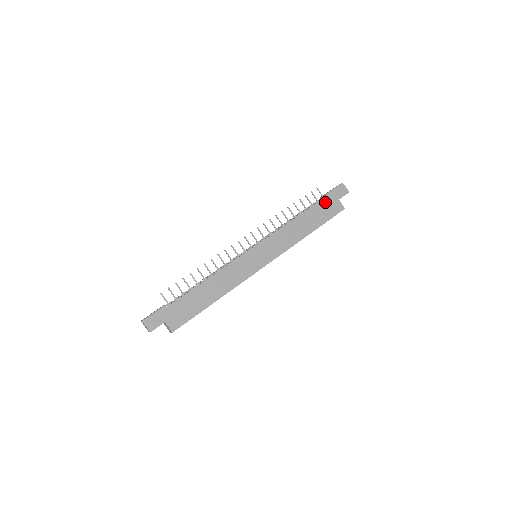
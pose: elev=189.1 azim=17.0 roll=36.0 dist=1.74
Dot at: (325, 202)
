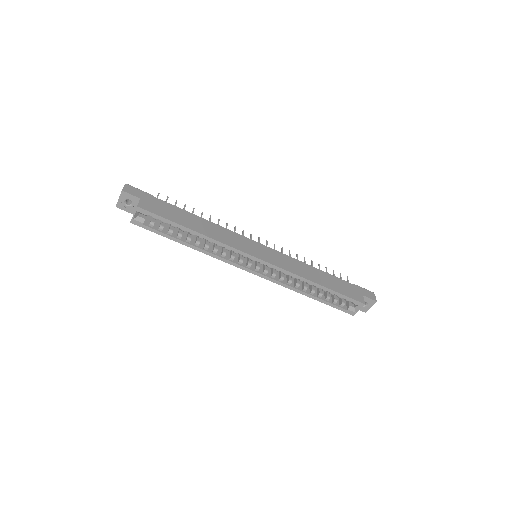
Dot at: (349, 285)
